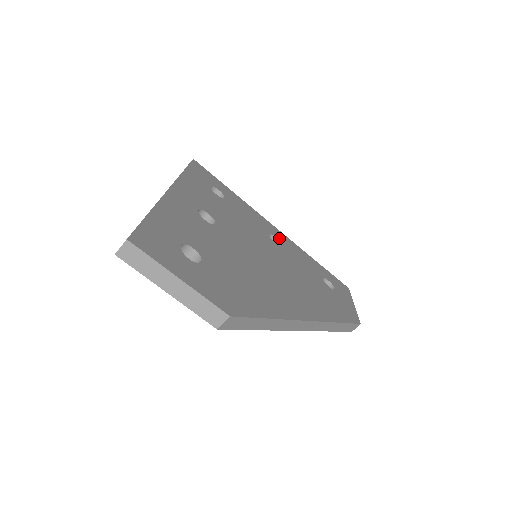
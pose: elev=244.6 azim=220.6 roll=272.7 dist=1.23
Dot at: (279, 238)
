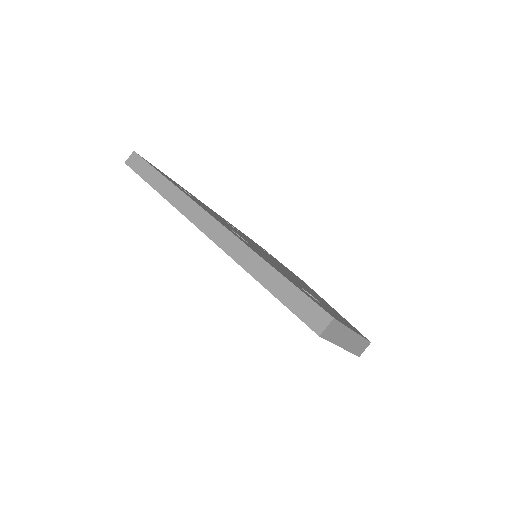
Dot at: (227, 222)
